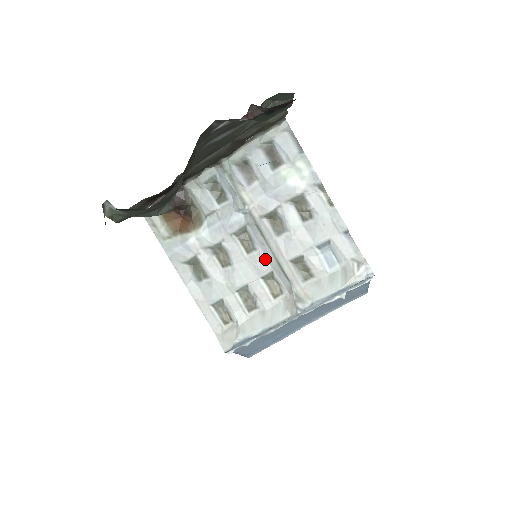
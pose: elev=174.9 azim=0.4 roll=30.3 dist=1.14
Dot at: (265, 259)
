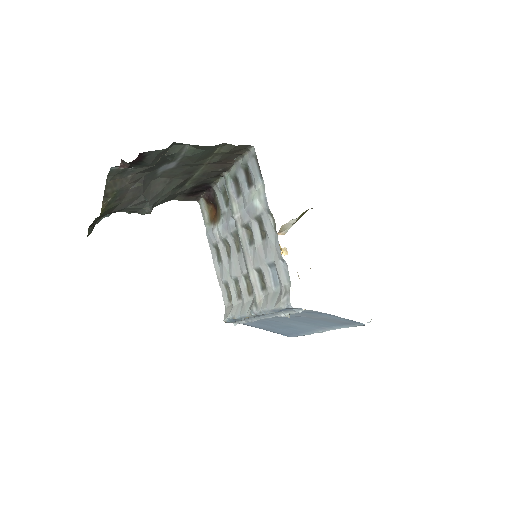
Dot at: (244, 262)
